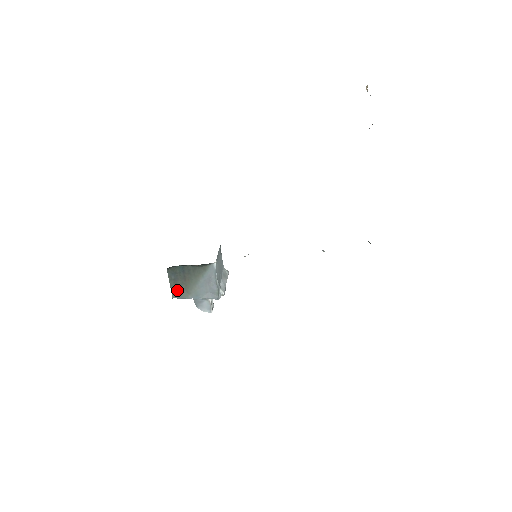
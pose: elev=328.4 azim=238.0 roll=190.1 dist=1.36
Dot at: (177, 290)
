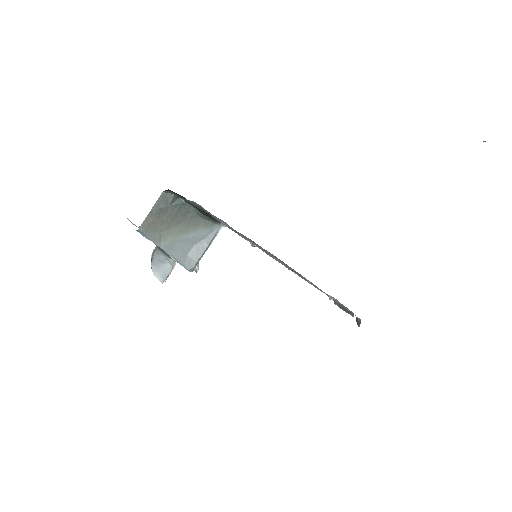
Dot at: (152, 224)
